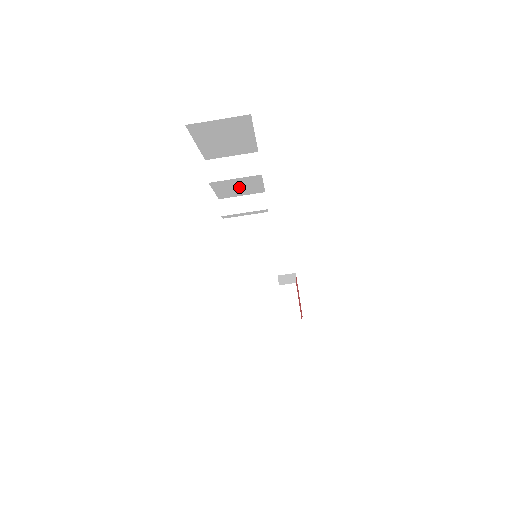
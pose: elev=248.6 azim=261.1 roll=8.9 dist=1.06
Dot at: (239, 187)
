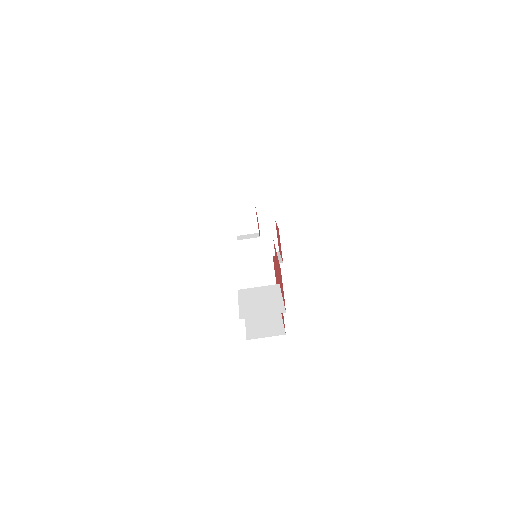
Dot at: occluded
